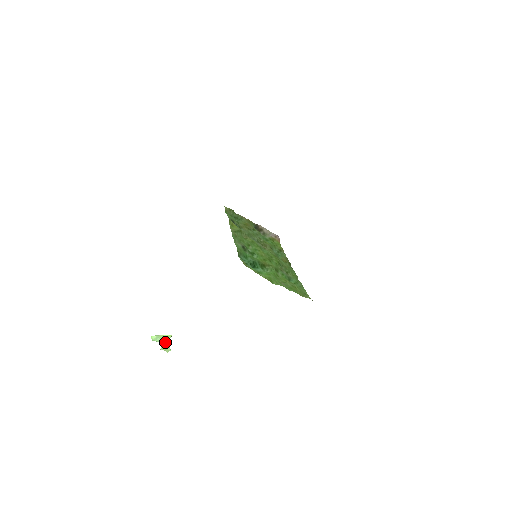
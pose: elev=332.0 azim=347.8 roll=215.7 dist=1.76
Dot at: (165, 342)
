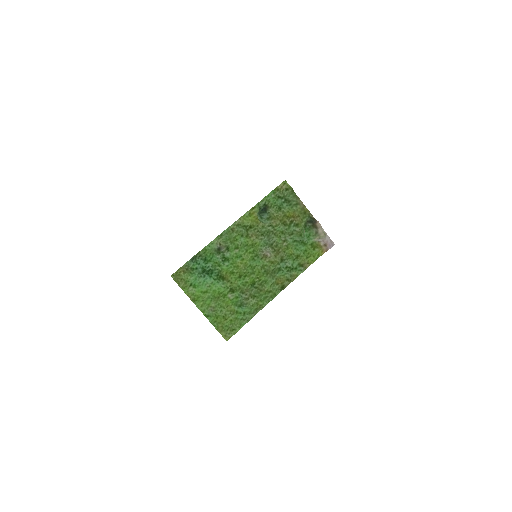
Dot at: occluded
